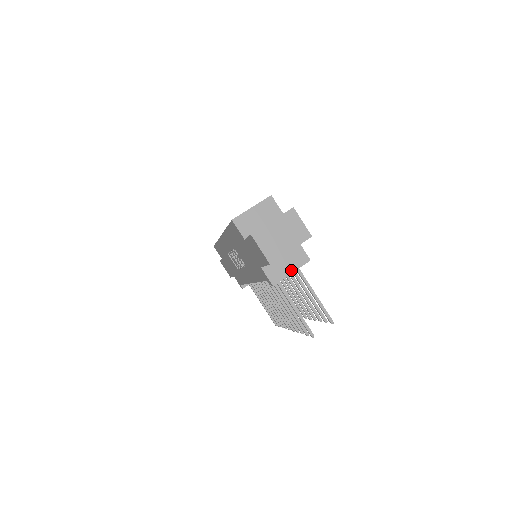
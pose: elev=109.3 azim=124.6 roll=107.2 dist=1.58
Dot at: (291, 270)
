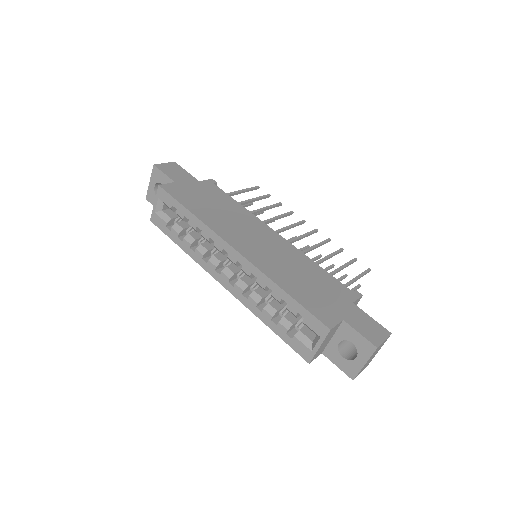
Dot at: occluded
